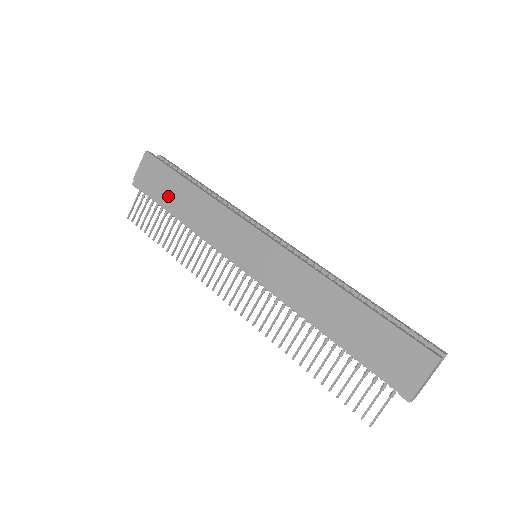
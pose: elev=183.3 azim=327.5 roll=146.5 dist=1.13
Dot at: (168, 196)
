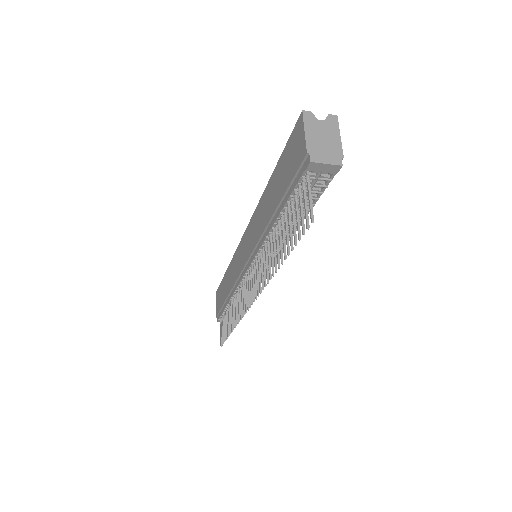
Dot at: (223, 297)
